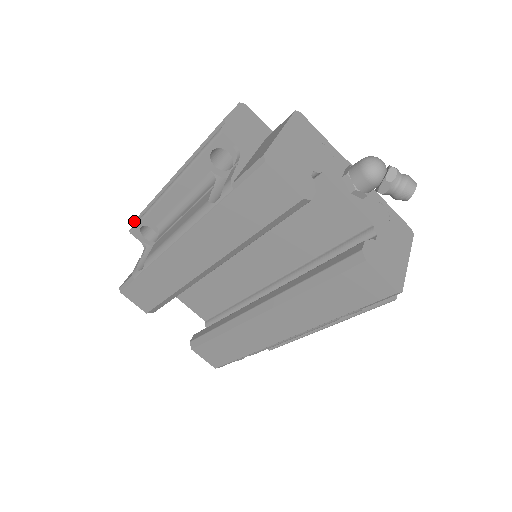
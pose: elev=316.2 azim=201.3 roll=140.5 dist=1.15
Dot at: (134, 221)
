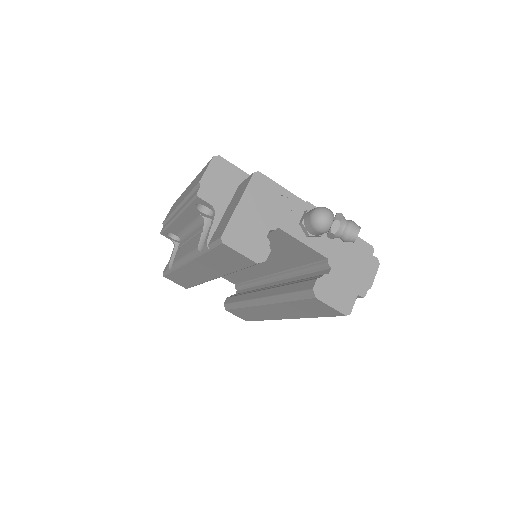
Dot at: (163, 224)
